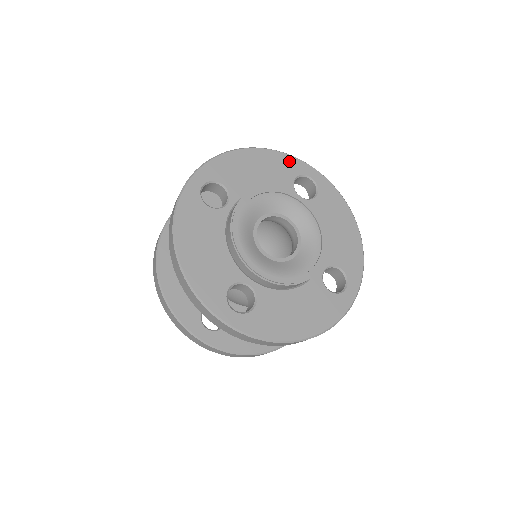
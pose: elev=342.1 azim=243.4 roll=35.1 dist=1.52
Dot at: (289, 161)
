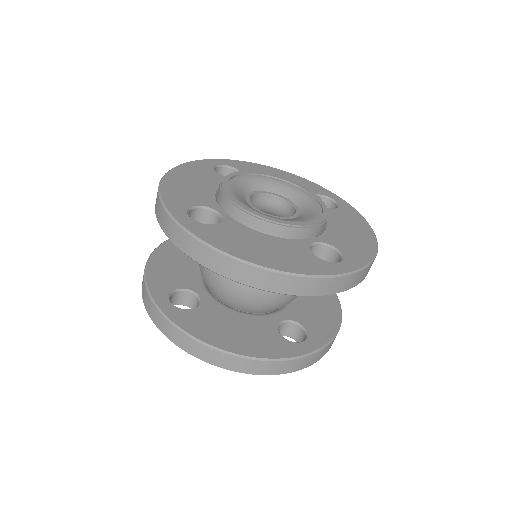
Dot at: (195, 165)
